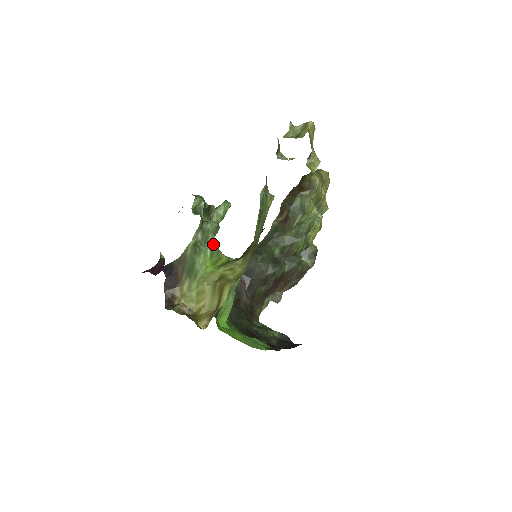
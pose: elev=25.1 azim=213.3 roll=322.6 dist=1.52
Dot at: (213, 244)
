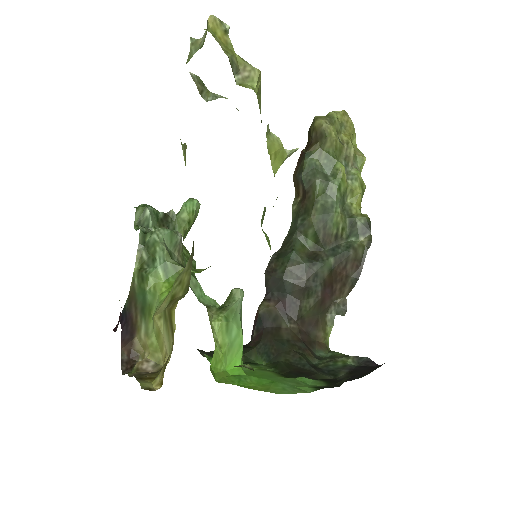
Dot at: (164, 259)
